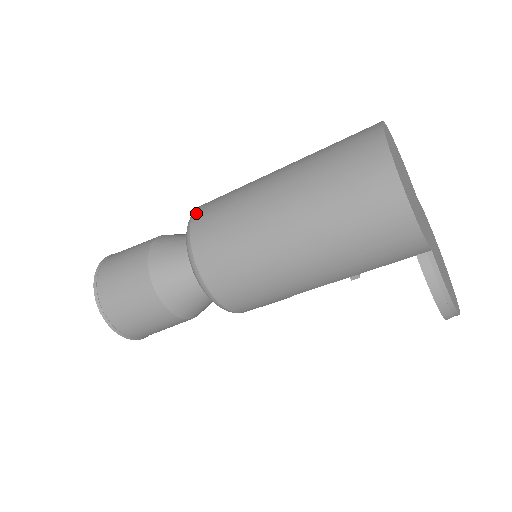
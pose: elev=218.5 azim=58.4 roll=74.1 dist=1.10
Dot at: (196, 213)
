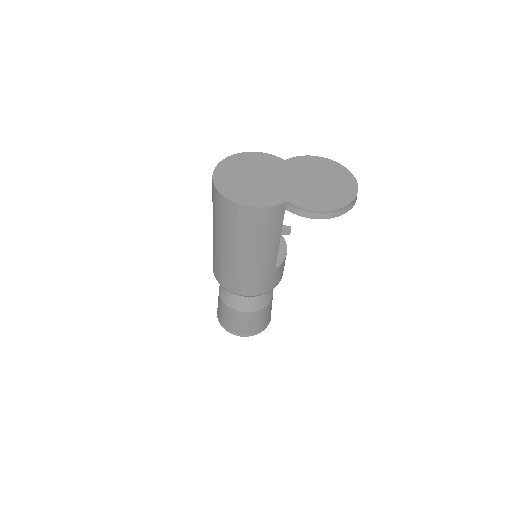
Dot at: occluded
